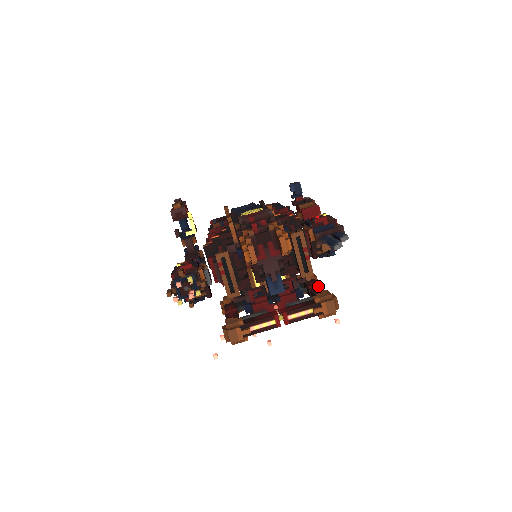
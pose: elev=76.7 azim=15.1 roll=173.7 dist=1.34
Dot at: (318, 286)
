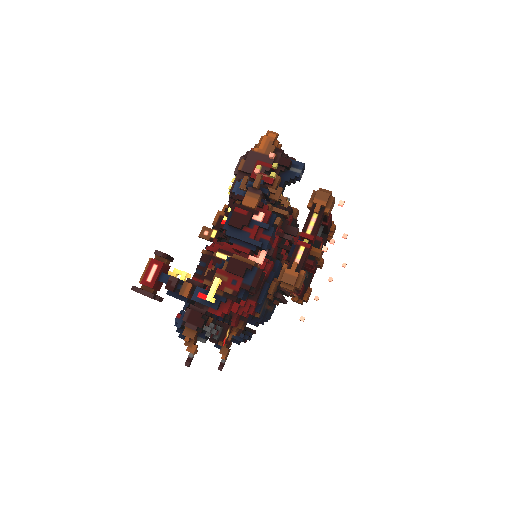
Dot at: occluded
